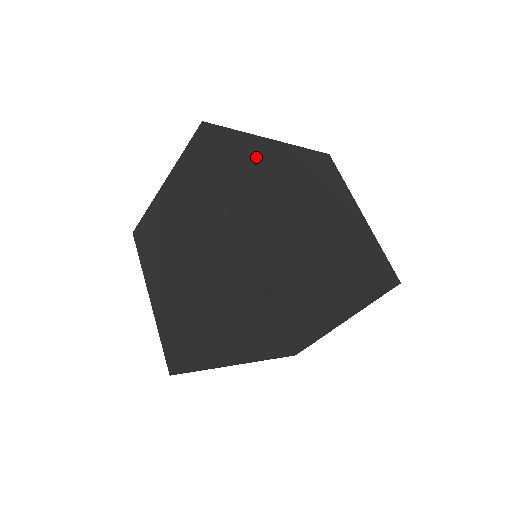
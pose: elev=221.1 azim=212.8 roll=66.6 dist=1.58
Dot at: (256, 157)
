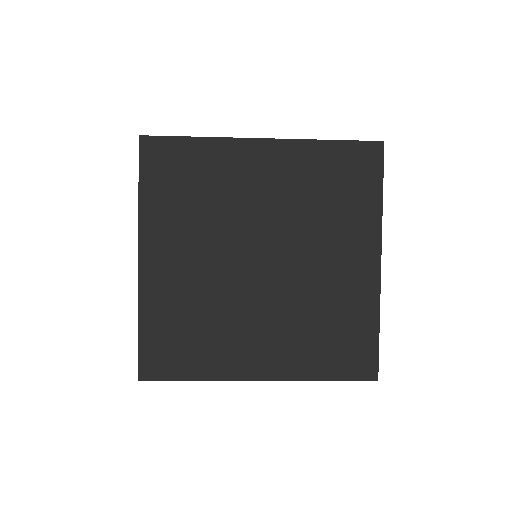
Dot at: occluded
